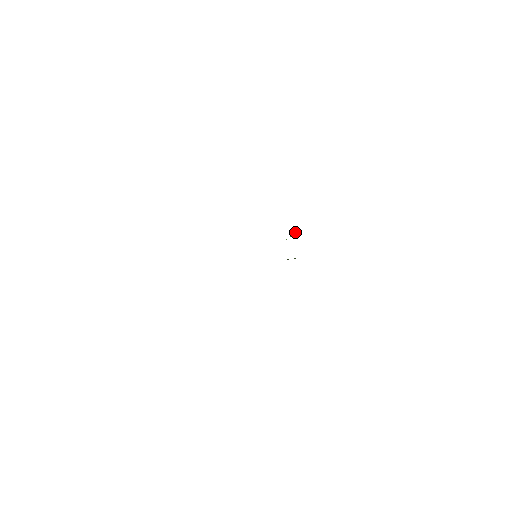
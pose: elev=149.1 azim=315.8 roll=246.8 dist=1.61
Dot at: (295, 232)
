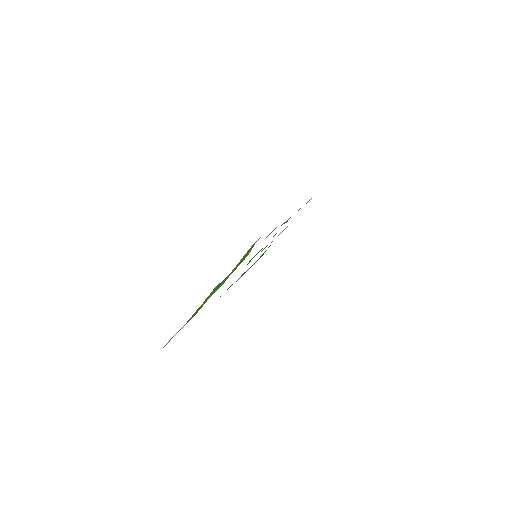
Dot at: (283, 230)
